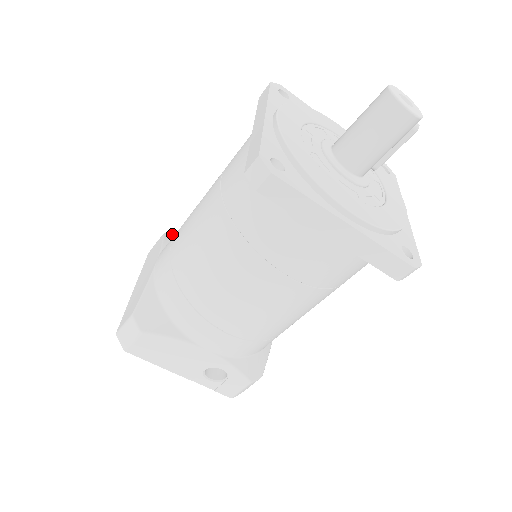
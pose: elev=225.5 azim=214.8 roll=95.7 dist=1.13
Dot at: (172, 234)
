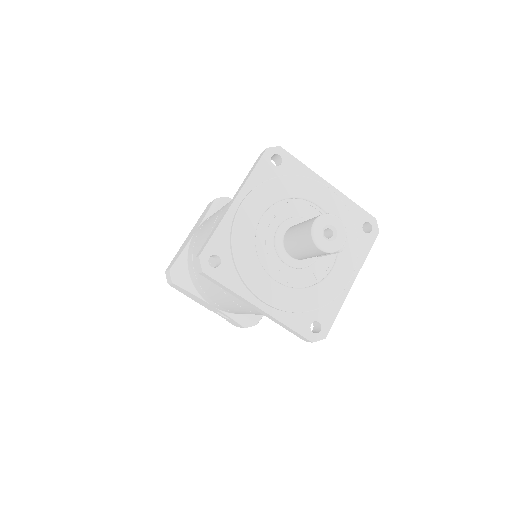
Dot at: (220, 202)
